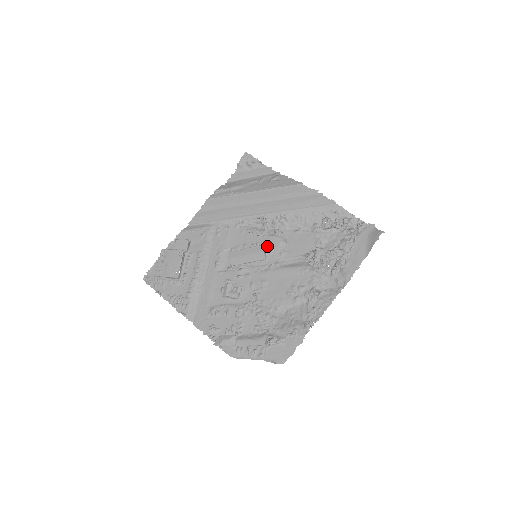
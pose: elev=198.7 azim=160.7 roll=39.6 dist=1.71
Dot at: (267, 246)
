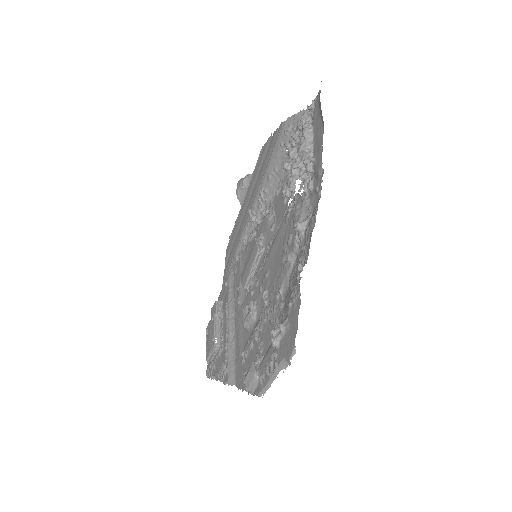
Dot at: (259, 235)
